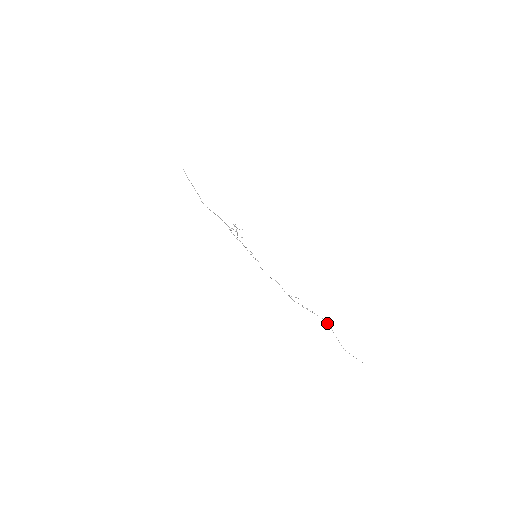
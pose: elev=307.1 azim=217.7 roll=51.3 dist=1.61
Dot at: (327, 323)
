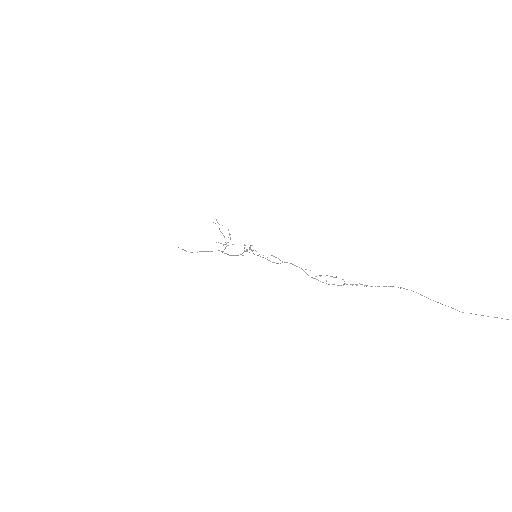
Dot at: occluded
